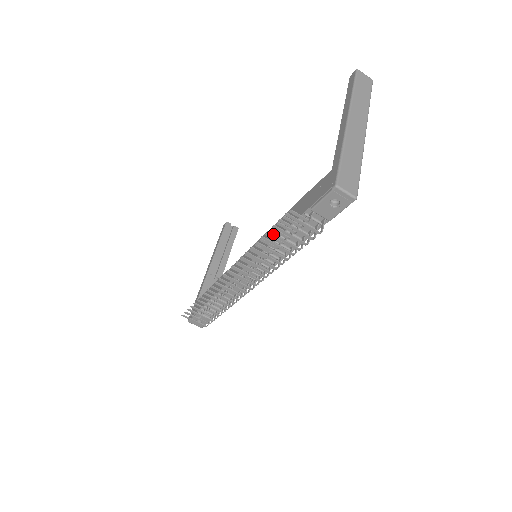
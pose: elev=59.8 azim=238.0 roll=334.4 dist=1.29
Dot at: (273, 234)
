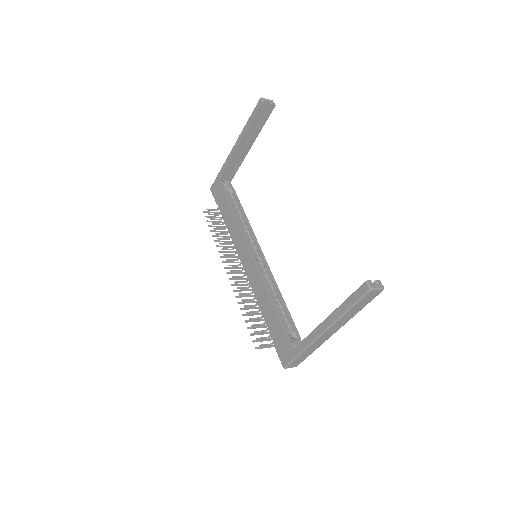
Dot at: occluded
